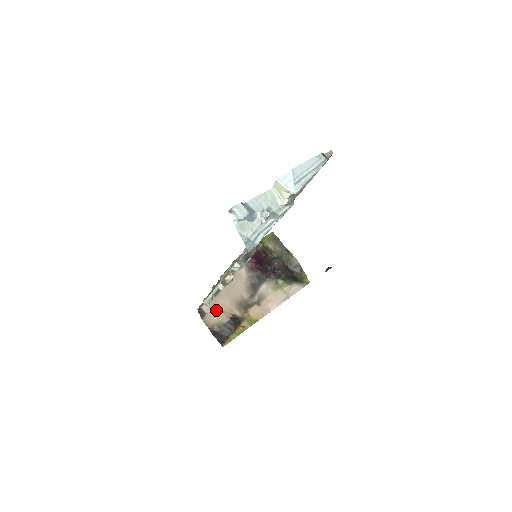
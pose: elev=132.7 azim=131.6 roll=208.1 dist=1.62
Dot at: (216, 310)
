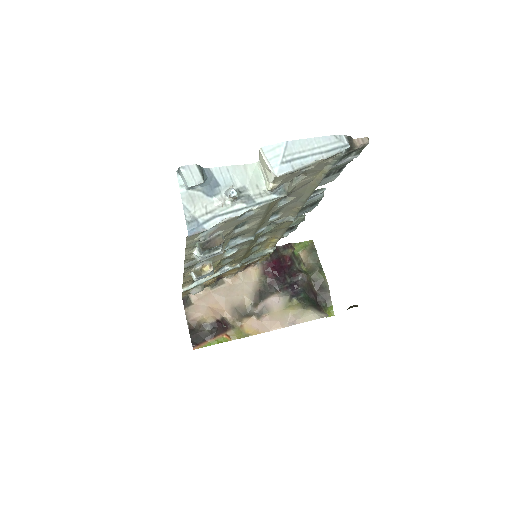
Dot at: (205, 305)
